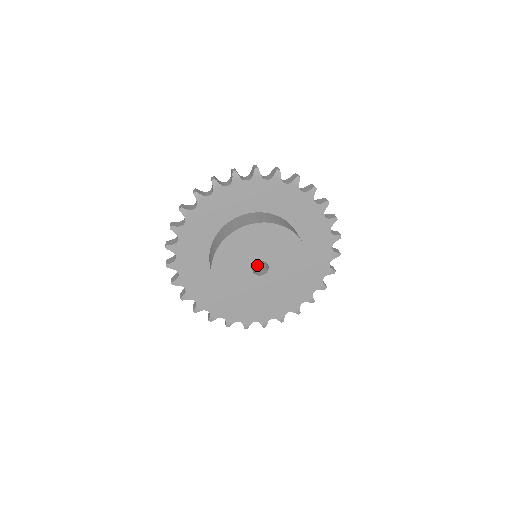
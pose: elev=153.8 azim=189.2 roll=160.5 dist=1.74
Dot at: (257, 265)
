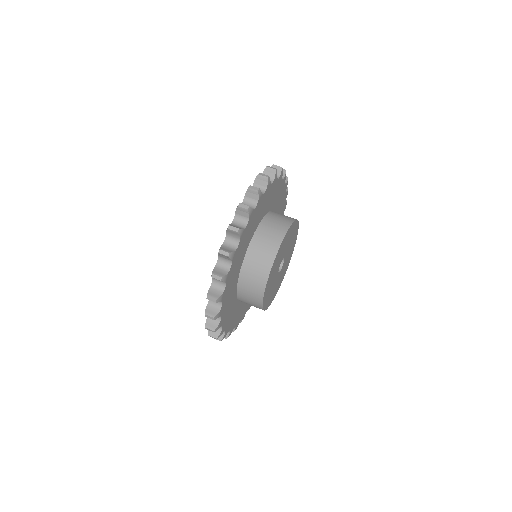
Dot at: occluded
